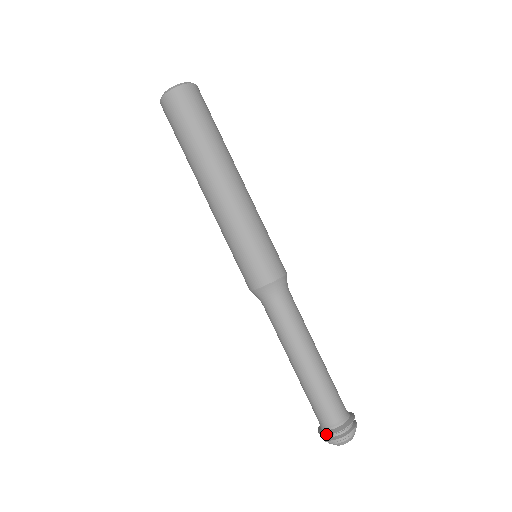
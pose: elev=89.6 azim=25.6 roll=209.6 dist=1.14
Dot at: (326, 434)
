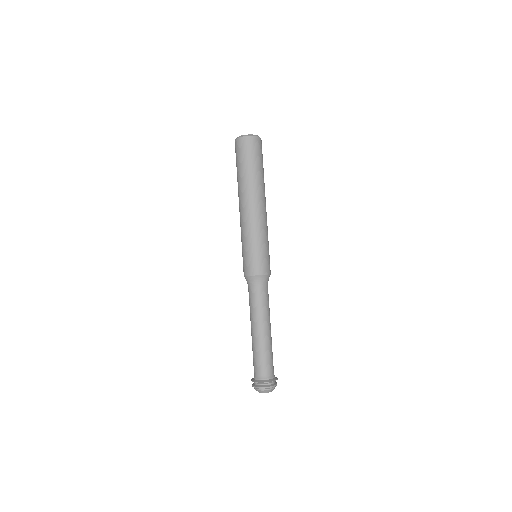
Dot at: (266, 382)
